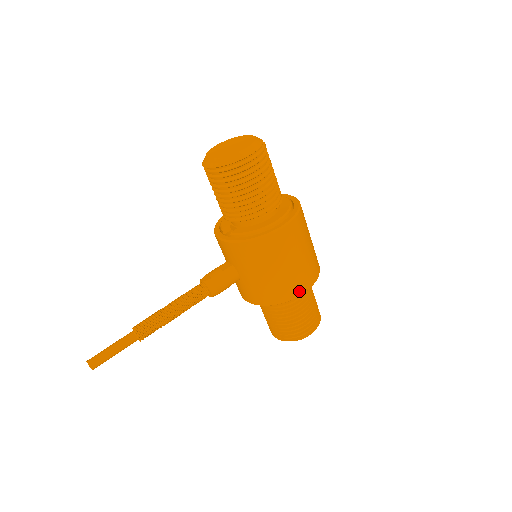
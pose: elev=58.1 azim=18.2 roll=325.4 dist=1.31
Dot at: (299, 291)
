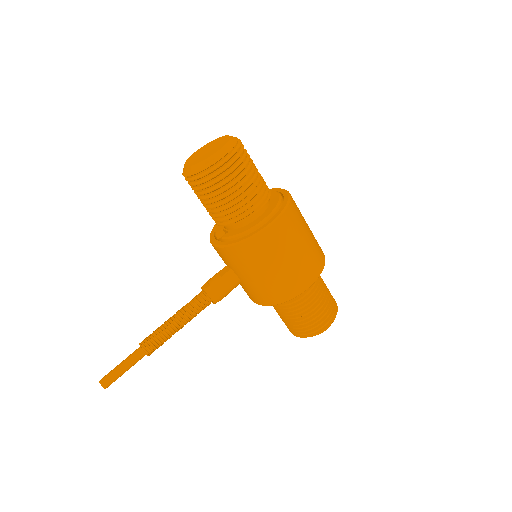
Dot at: (302, 287)
